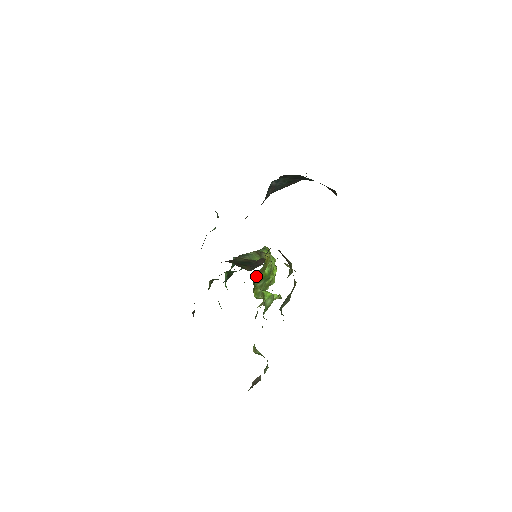
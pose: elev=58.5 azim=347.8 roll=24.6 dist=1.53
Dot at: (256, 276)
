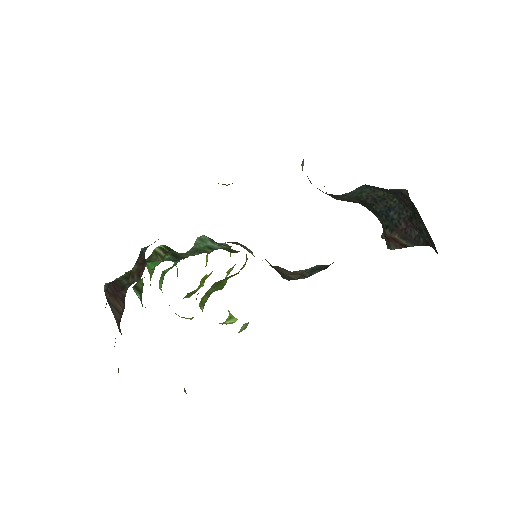
Dot at: occluded
